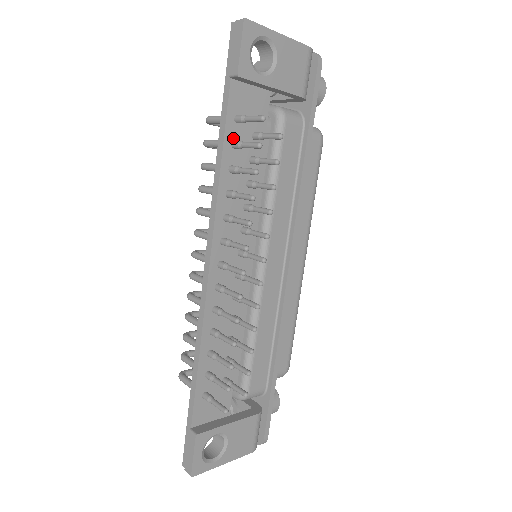
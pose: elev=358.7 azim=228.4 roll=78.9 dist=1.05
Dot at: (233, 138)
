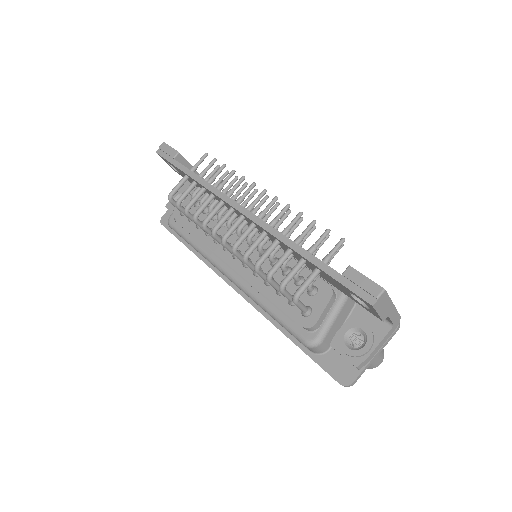
Dot at: occluded
